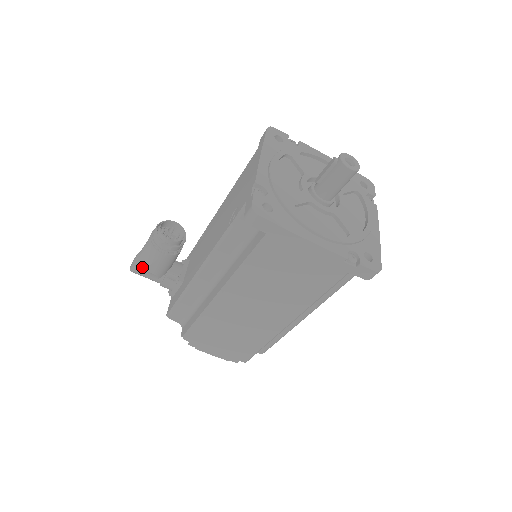
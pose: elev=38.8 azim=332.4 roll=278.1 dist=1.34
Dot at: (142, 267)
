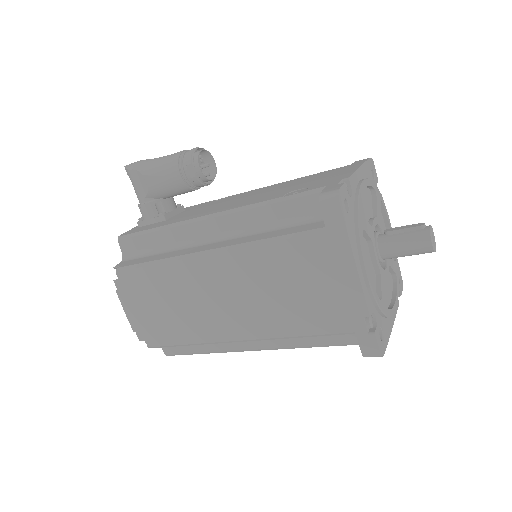
Dot at: (144, 171)
